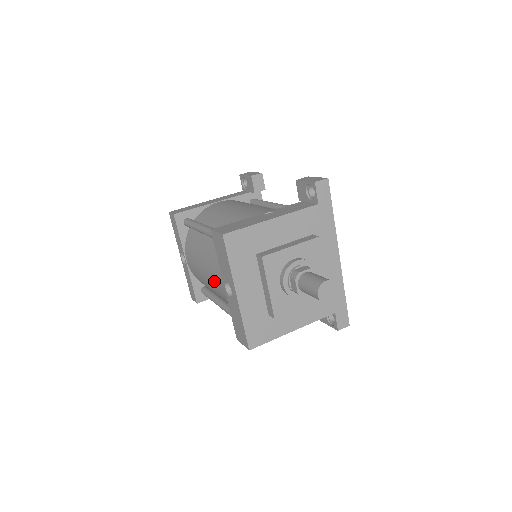
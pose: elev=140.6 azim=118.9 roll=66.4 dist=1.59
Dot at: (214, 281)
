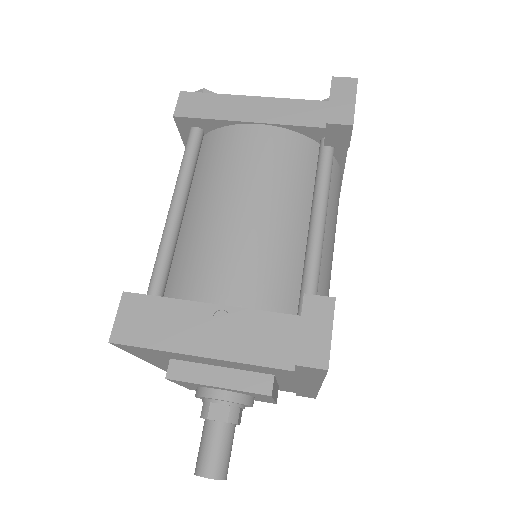
Dot at: occluded
